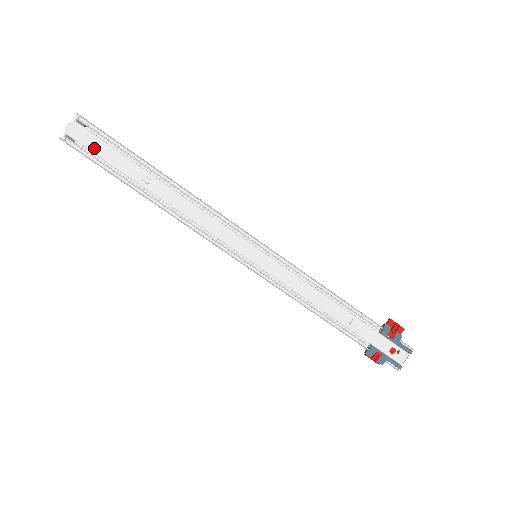
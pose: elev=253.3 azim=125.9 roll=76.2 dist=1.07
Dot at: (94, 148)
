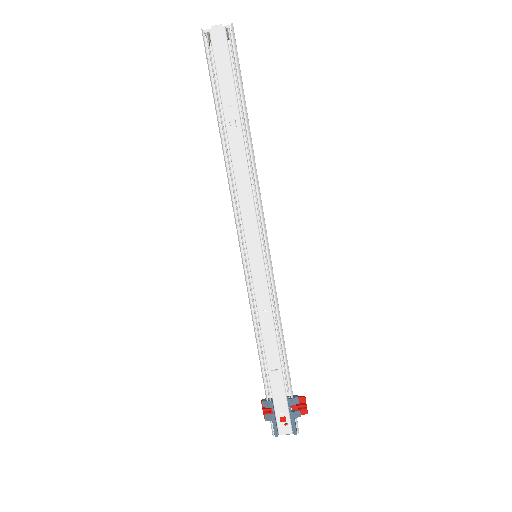
Dot at: (219, 62)
